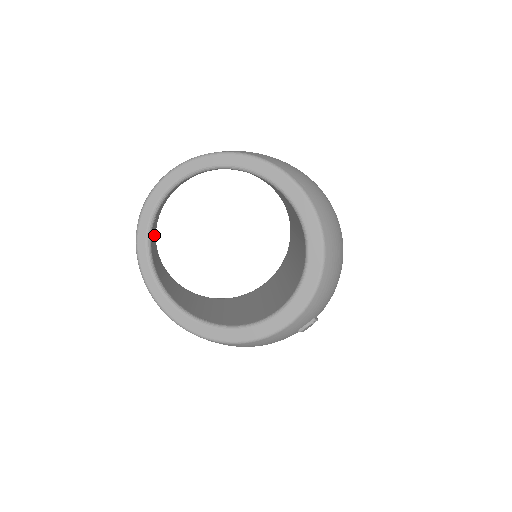
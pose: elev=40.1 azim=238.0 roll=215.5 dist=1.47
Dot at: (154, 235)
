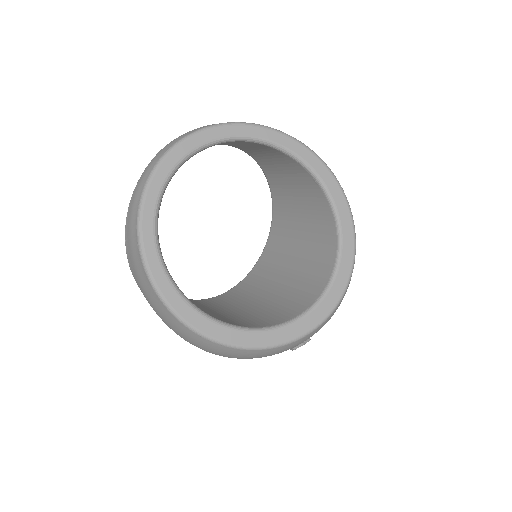
Dot at: occluded
